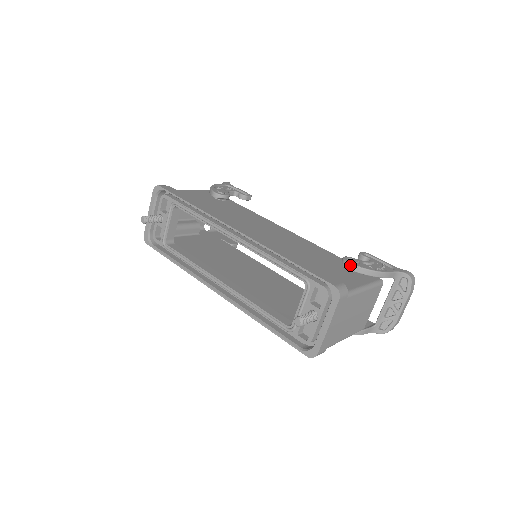
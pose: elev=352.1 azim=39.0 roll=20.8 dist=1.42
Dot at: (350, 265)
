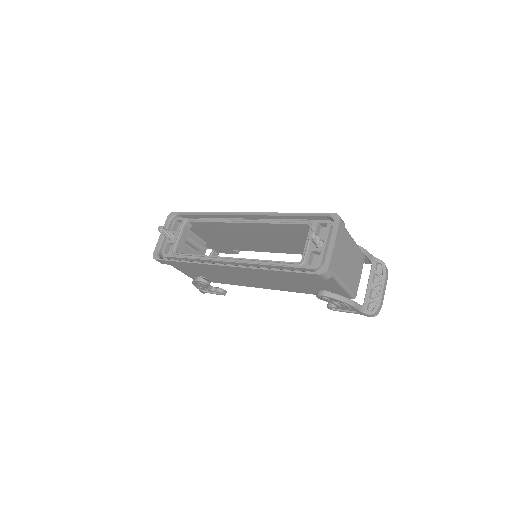
Dot at: occluded
